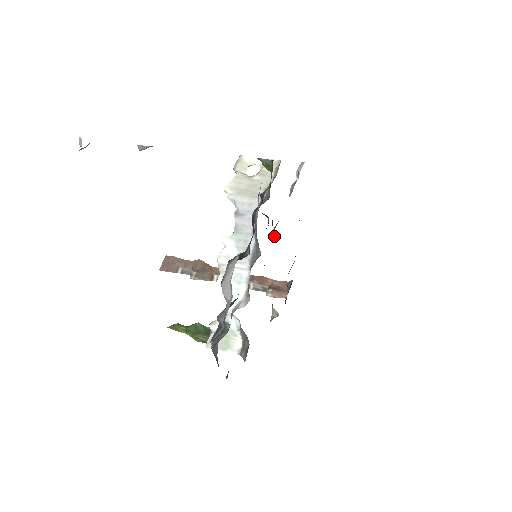
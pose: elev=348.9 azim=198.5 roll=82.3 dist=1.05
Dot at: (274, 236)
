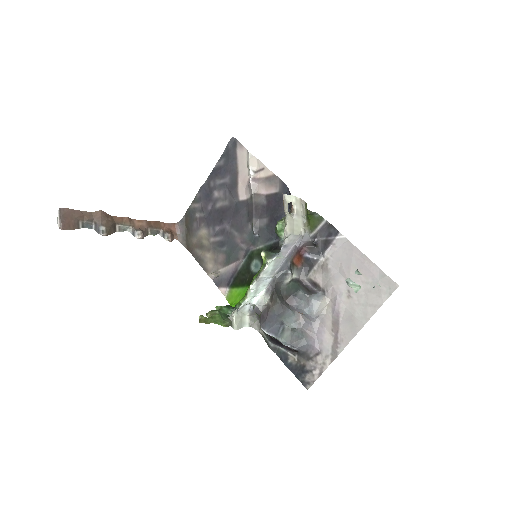
Dot at: (256, 234)
